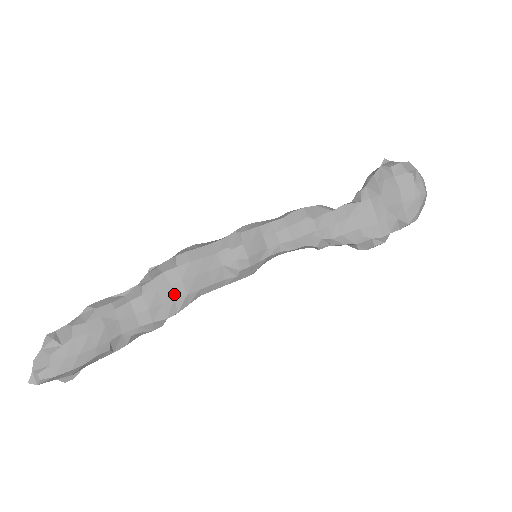
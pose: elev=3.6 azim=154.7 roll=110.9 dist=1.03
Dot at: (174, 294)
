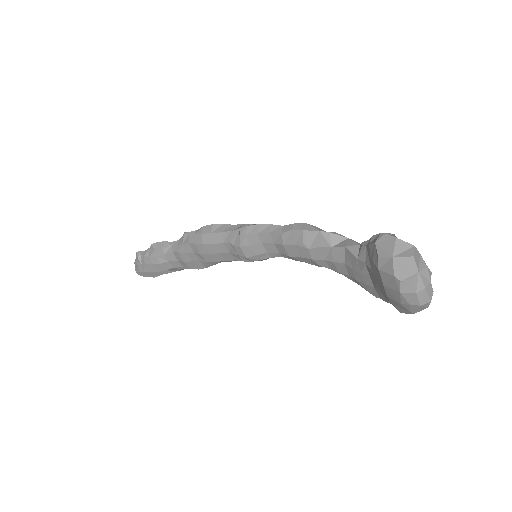
Dot at: (198, 259)
